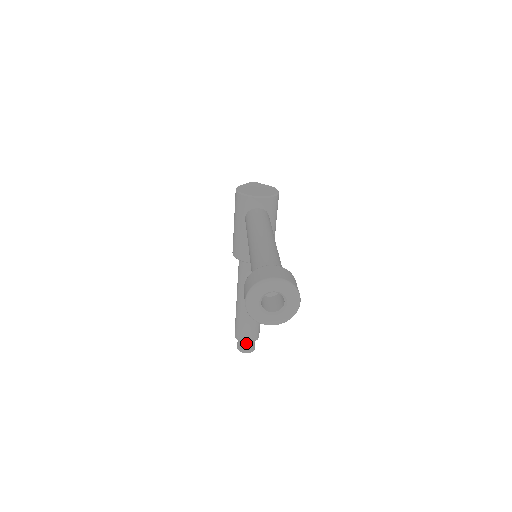
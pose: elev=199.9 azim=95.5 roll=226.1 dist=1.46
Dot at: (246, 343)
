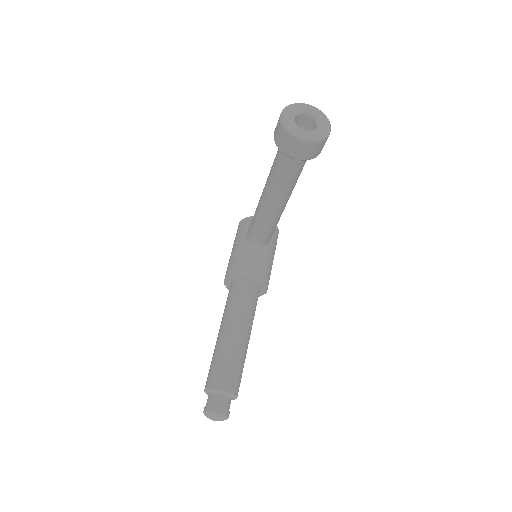
Dot at: (220, 396)
